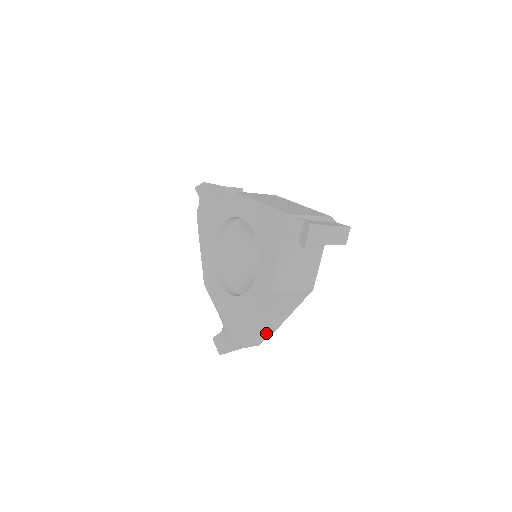
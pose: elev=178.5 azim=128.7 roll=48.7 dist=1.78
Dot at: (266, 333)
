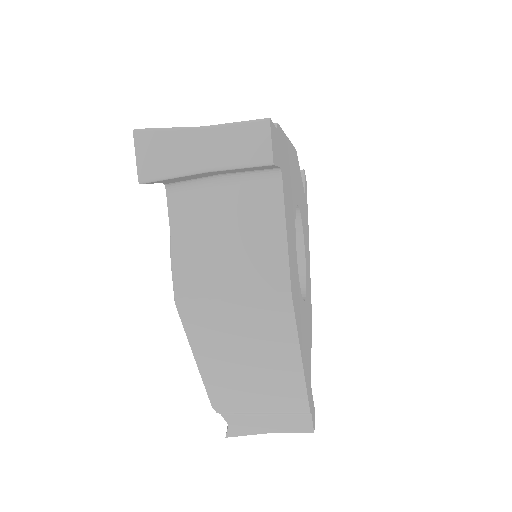
Dot at: (287, 402)
